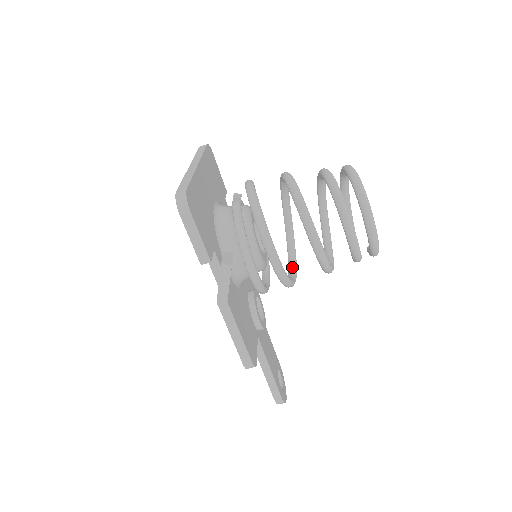
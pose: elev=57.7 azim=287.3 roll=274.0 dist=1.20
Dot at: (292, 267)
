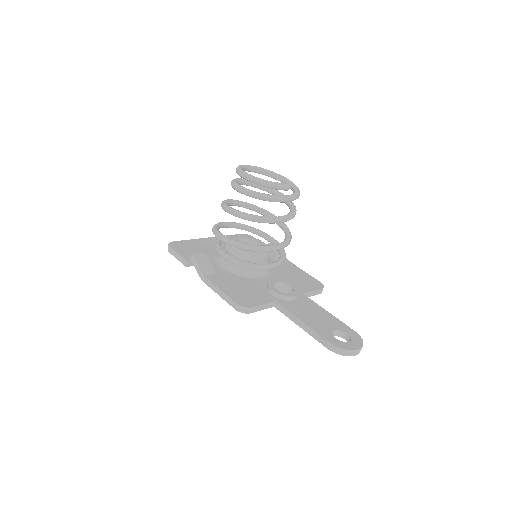
Dot at: occluded
